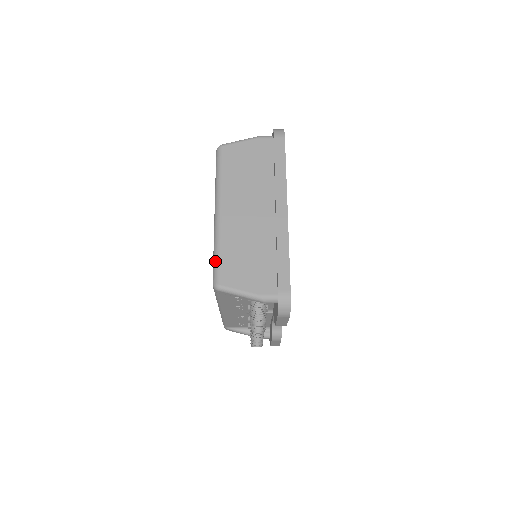
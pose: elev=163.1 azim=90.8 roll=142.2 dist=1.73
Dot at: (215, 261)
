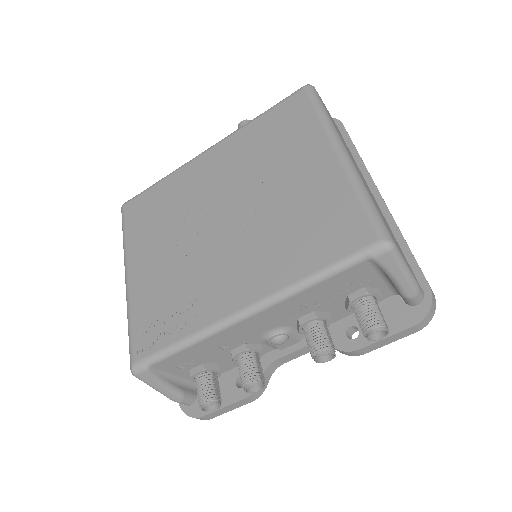
Dot at: (373, 209)
